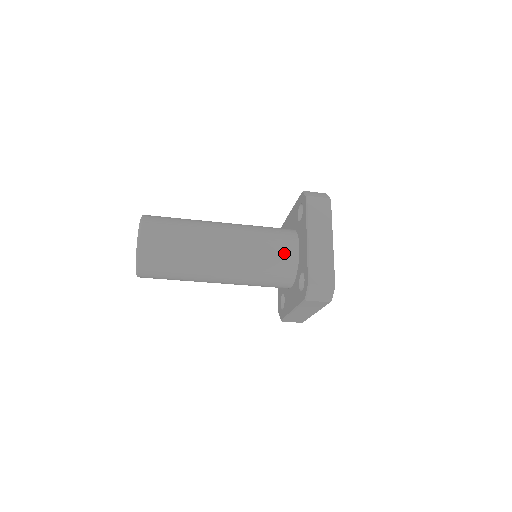
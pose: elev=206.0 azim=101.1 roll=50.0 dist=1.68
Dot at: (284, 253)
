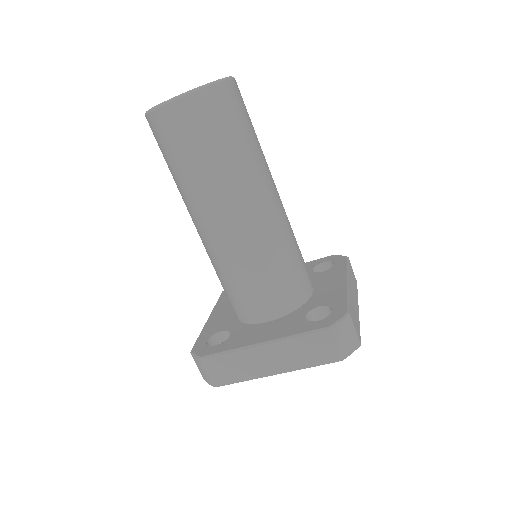
Dot at: (305, 275)
